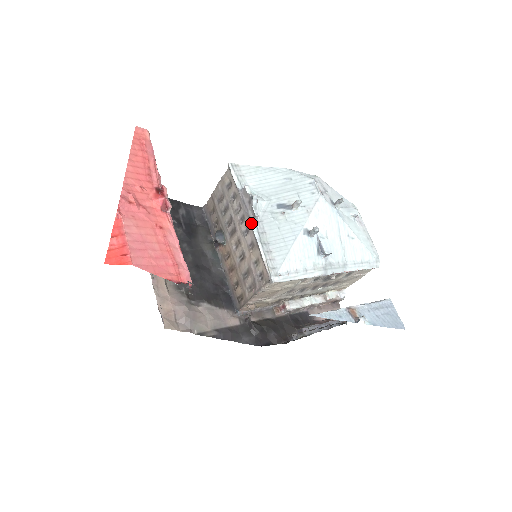
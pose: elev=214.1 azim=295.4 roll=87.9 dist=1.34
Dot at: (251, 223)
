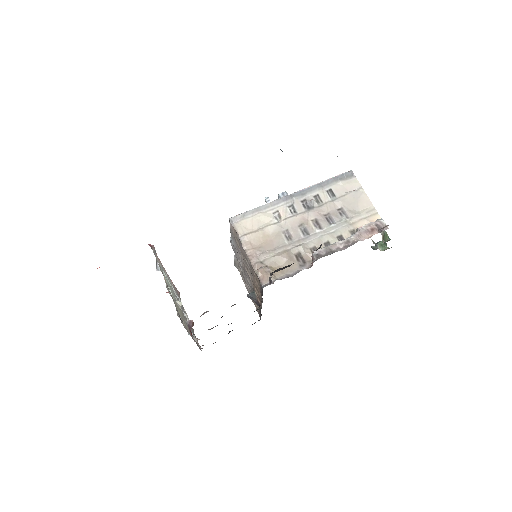
Dot at: (232, 243)
